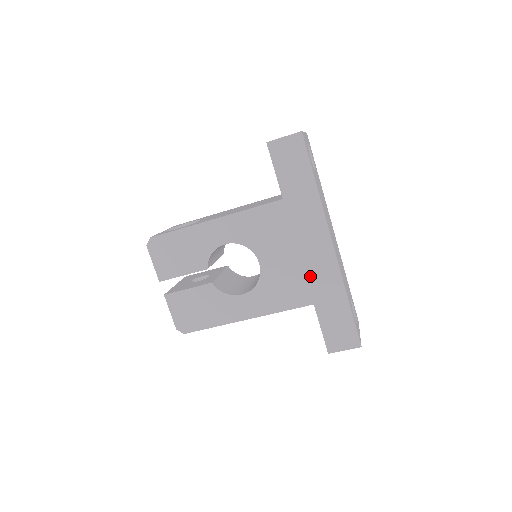
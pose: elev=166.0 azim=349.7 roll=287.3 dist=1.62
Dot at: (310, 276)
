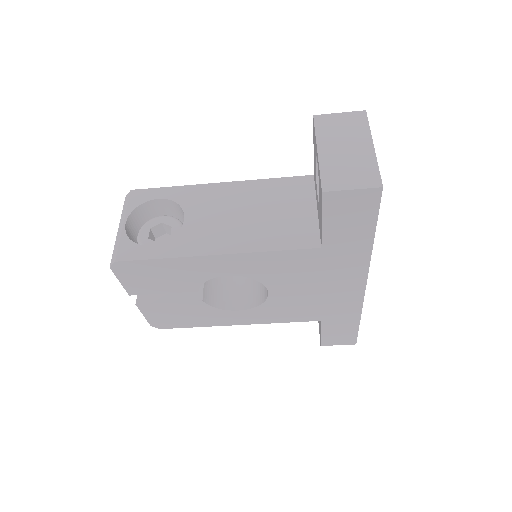
Dot at: (326, 304)
